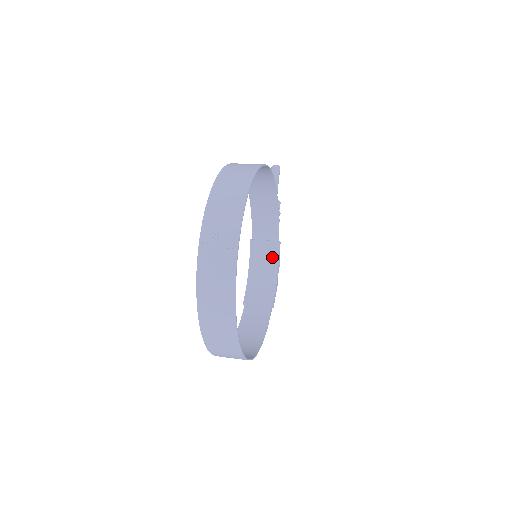
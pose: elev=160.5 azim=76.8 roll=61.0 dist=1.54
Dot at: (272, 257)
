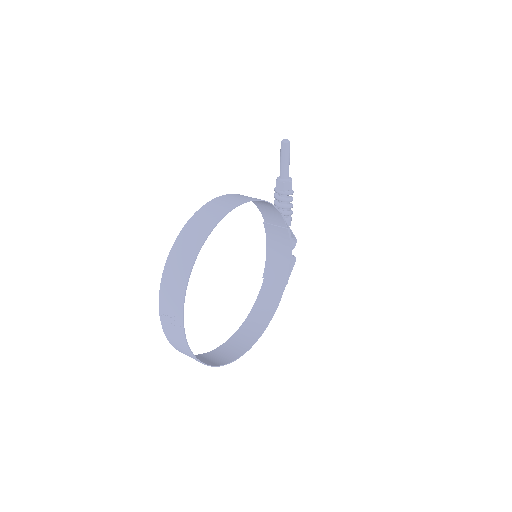
Dot at: (284, 240)
